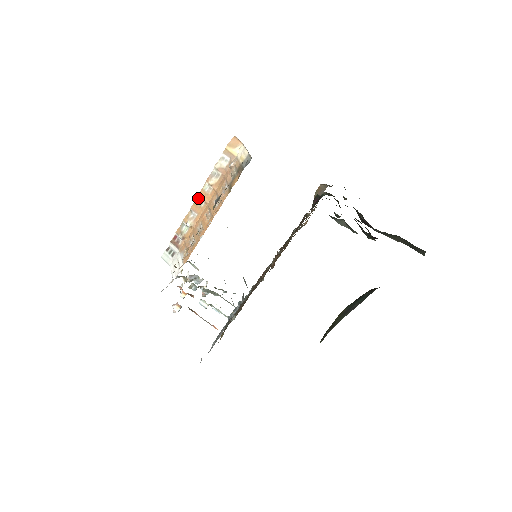
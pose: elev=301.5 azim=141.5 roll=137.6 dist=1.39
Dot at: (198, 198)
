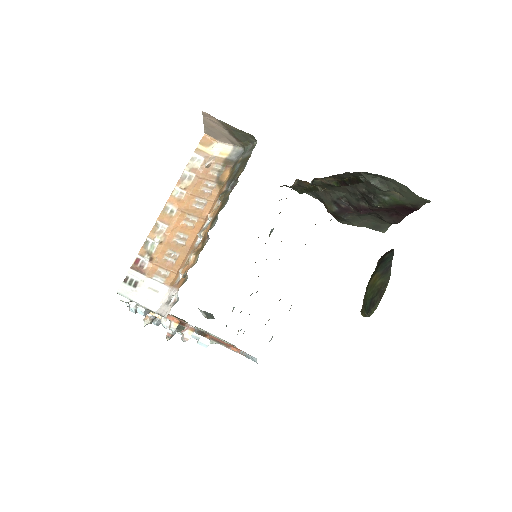
Dot at: (166, 207)
